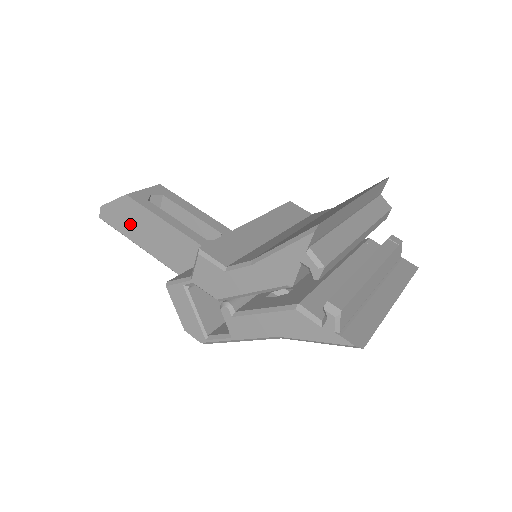
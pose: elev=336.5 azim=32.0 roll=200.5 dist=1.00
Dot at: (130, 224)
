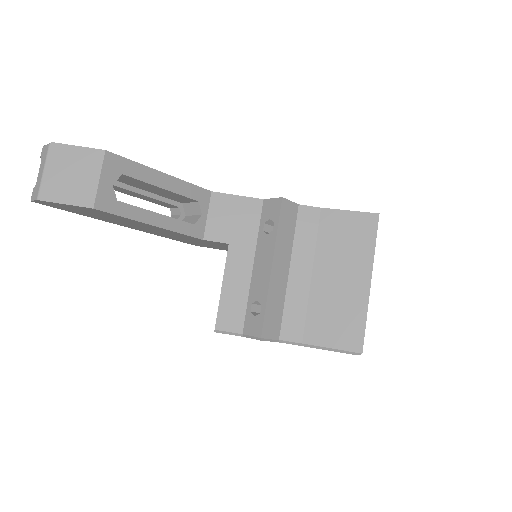
Dot at: (92, 214)
